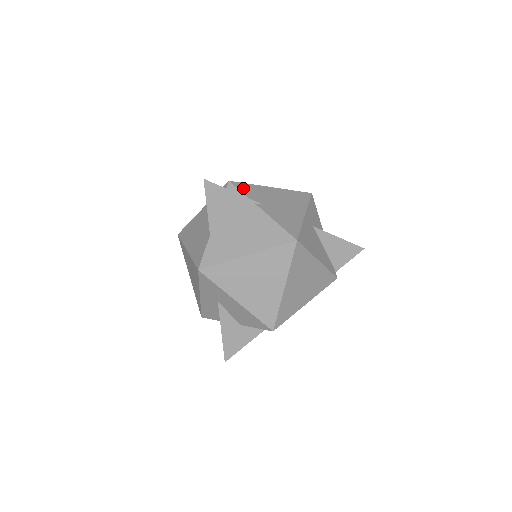
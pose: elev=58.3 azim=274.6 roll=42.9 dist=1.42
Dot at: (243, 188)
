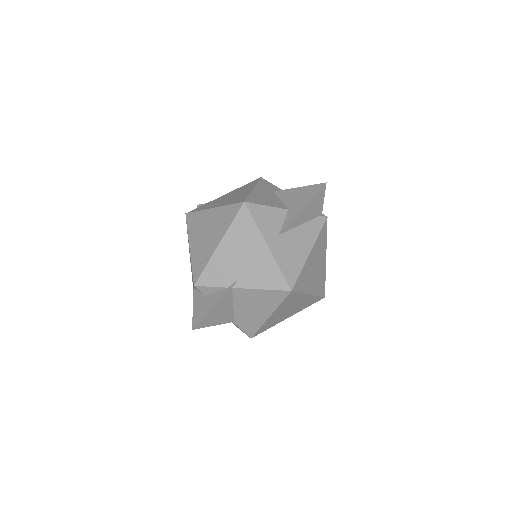
Dot at: (209, 280)
